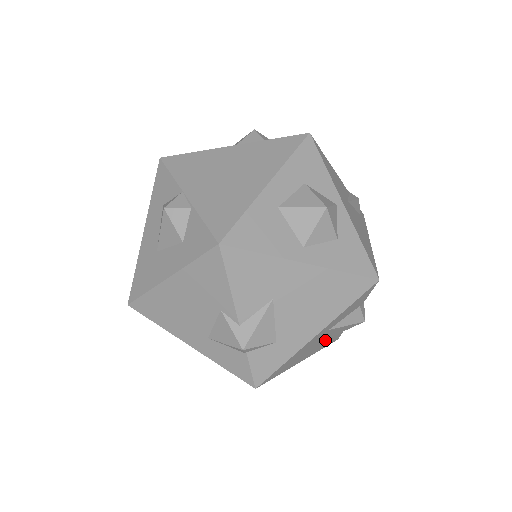
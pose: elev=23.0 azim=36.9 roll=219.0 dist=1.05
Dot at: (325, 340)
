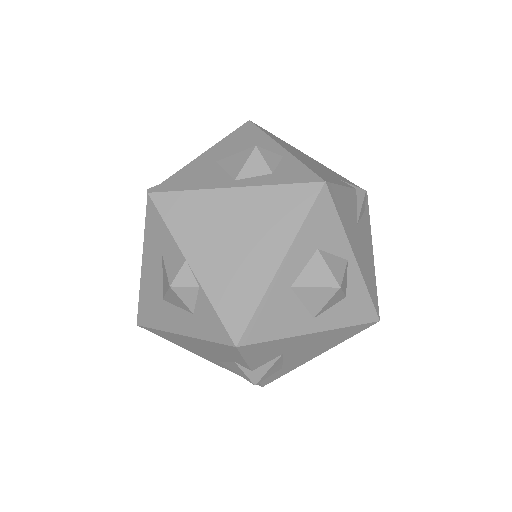
Dot at: occluded
